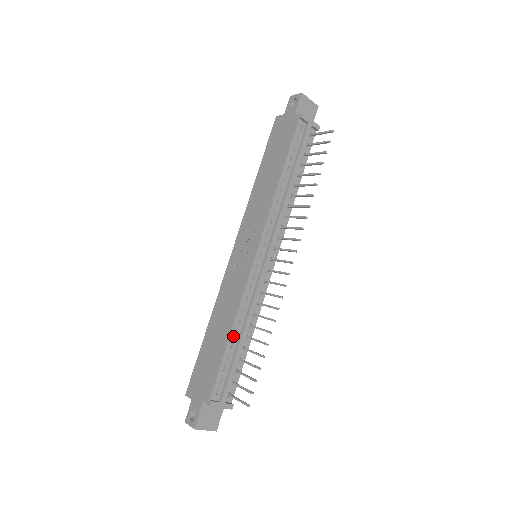
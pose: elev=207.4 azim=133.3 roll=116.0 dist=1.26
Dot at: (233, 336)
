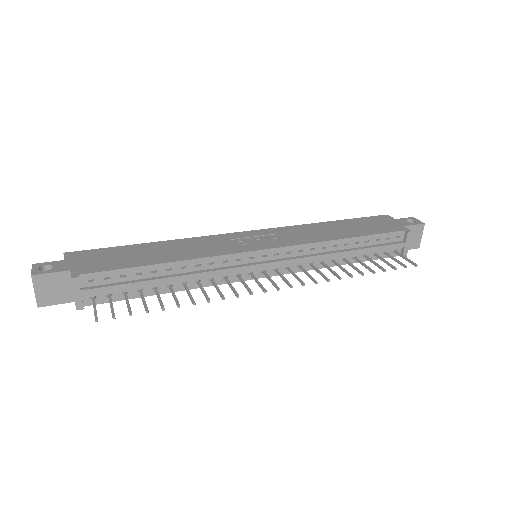
Dot at: (165, 267)
